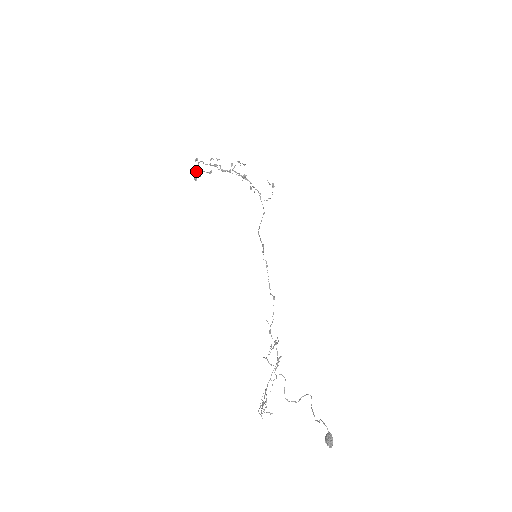
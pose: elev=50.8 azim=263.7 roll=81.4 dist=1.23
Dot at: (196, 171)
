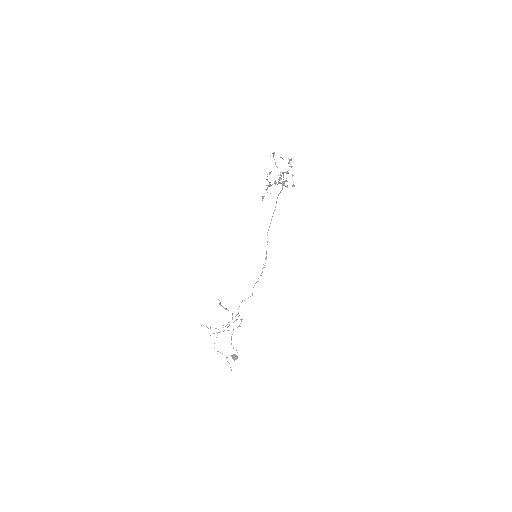
Dot at: (267, 185)
